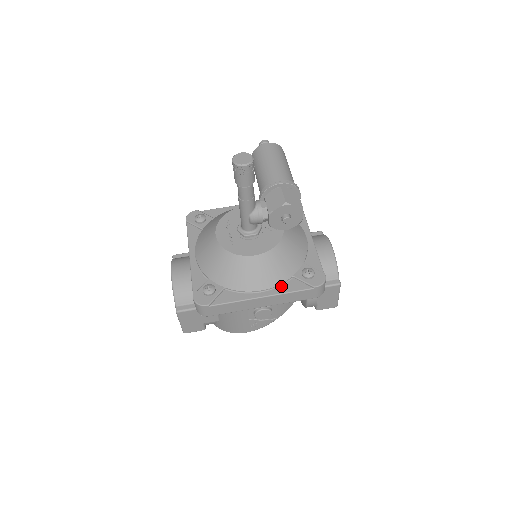
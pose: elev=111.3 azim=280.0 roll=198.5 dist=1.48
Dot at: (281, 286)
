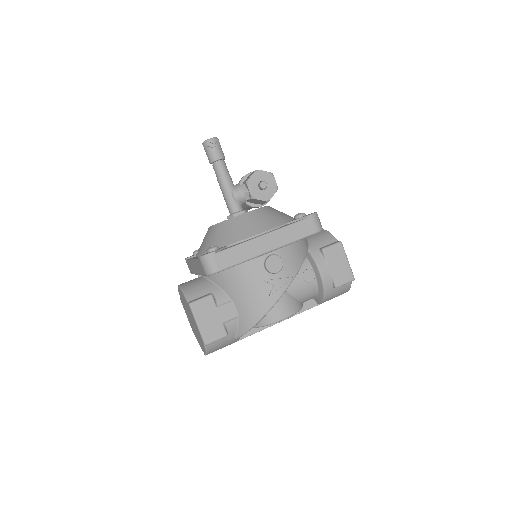
Dot at: occluded
